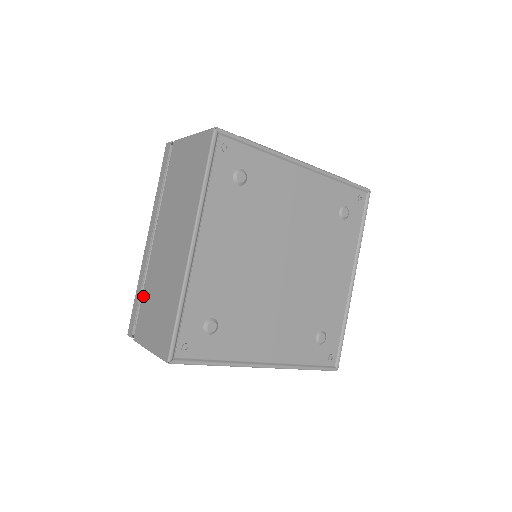
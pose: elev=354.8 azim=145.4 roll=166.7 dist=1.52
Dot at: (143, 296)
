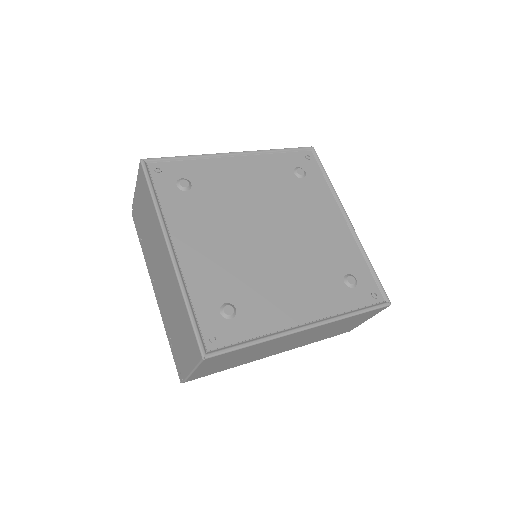
Dot at: occluded
